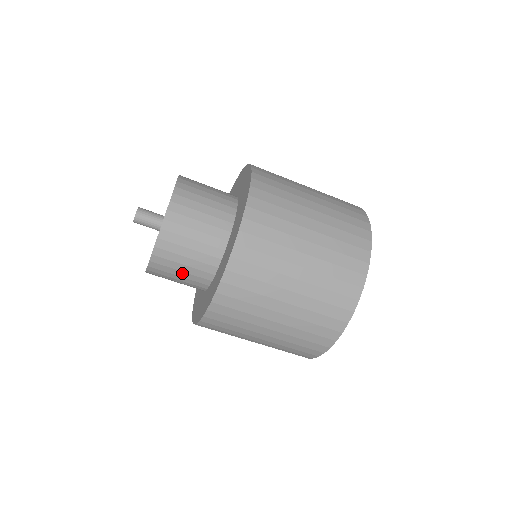
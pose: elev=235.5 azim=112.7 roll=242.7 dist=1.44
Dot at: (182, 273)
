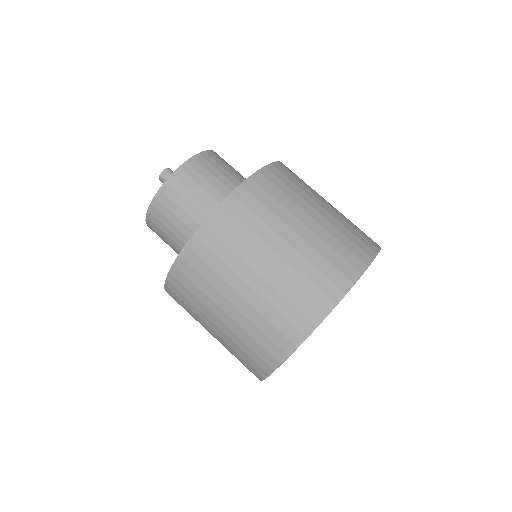
Dot at: (183, 214)
